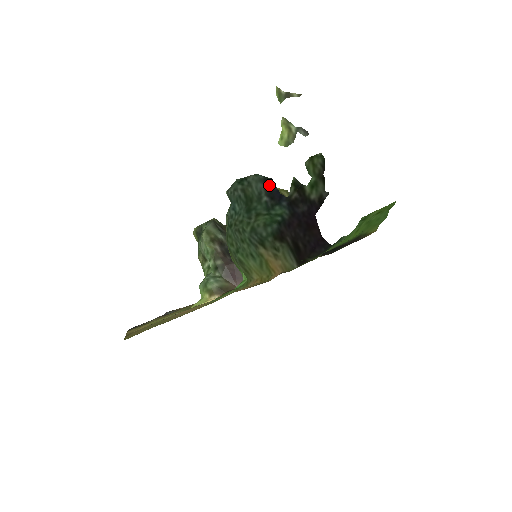
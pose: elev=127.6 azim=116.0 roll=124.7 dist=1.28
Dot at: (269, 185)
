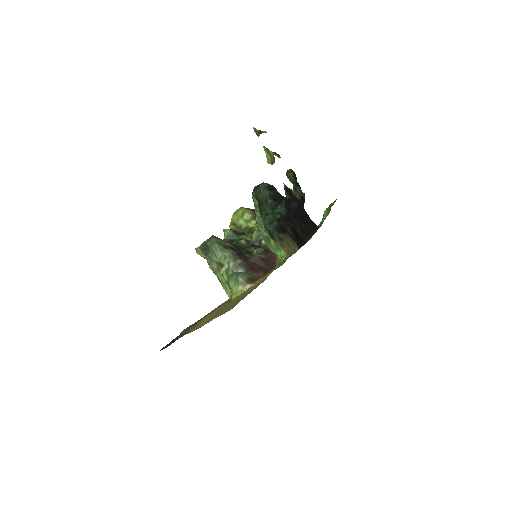
Dot at: (271, 190)
